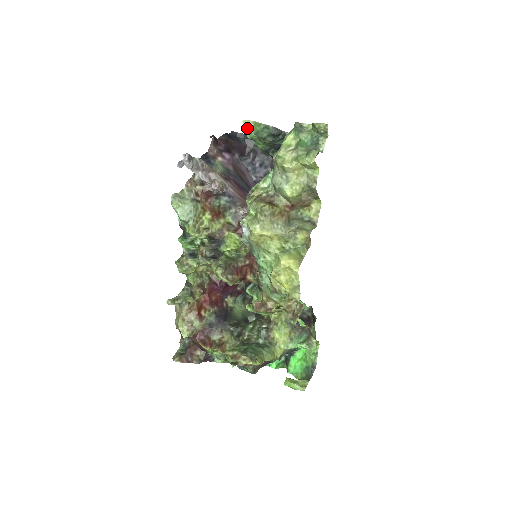
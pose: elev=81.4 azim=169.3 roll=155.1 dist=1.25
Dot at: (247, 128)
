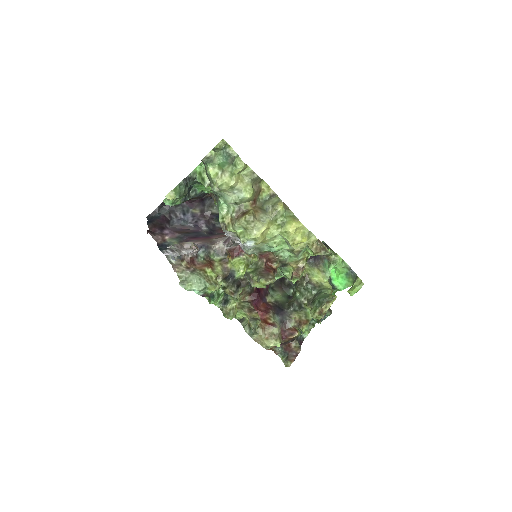
Dot at: (173, 198)
